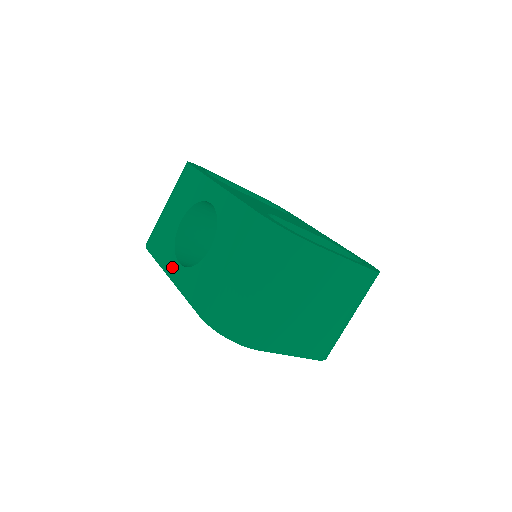
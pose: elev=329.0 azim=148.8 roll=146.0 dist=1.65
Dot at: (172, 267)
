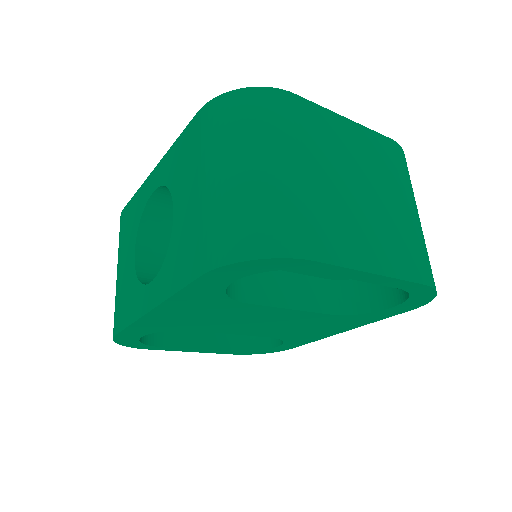
Dot at: (145, 298)
